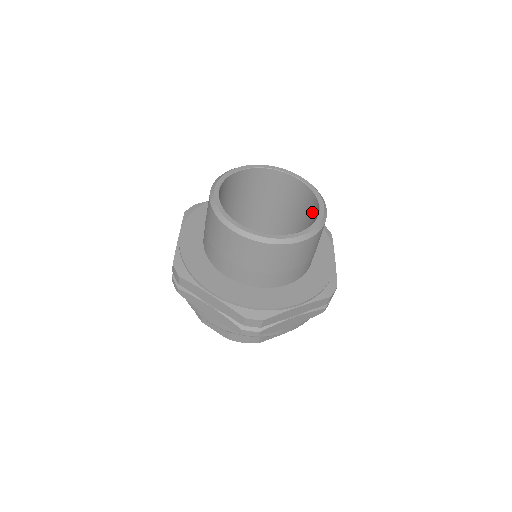
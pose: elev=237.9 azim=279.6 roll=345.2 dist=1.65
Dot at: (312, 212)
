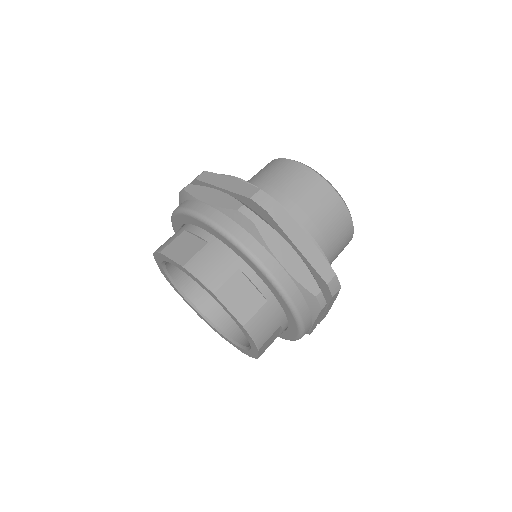
Dot at: occluded
